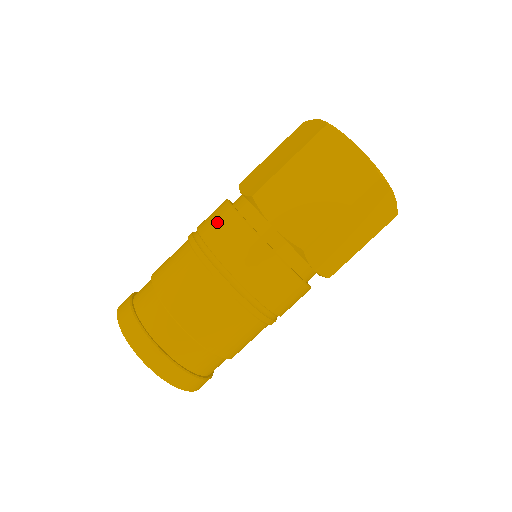
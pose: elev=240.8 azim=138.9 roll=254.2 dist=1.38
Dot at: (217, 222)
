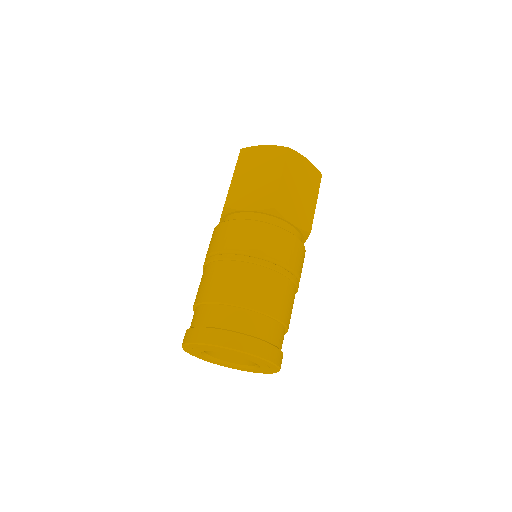
Dot at: (213, 238)
